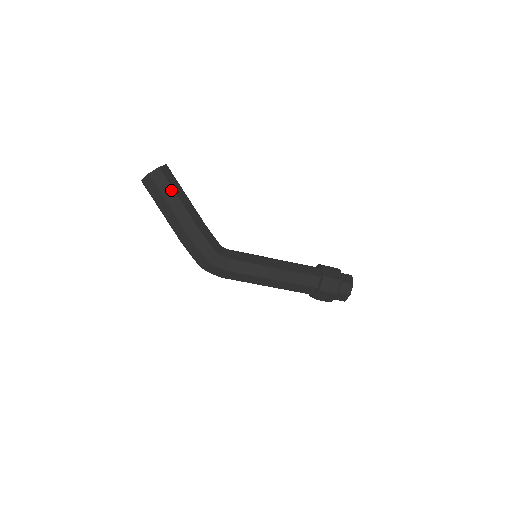
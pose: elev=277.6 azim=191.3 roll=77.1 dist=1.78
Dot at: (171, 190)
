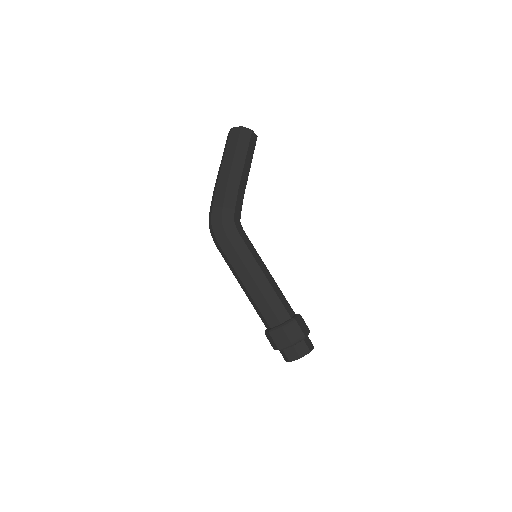
Dot at: (246, 149)
